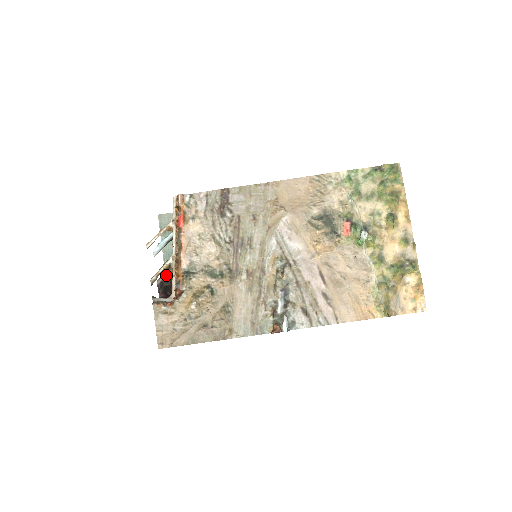
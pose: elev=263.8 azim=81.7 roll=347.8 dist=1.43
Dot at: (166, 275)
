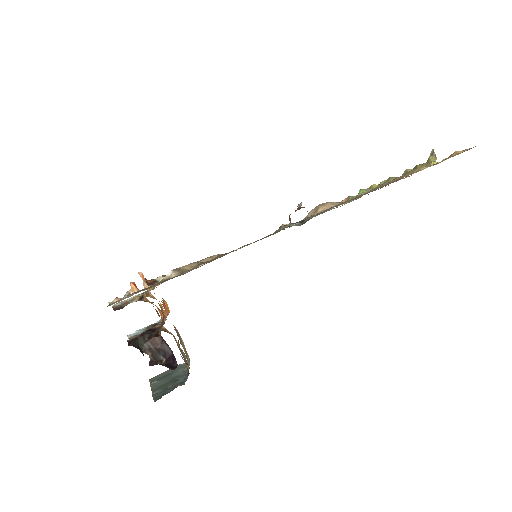
Dot at: (142, 333)
